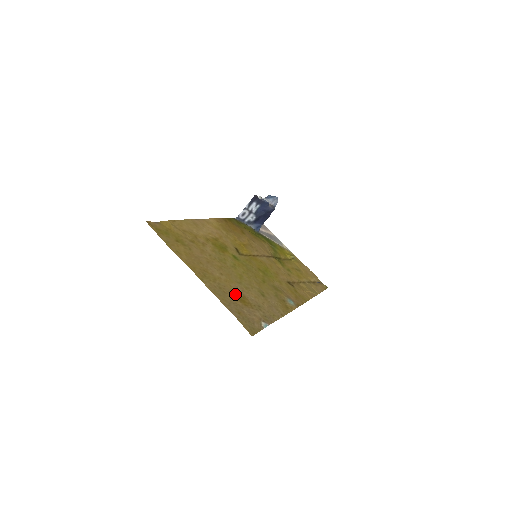
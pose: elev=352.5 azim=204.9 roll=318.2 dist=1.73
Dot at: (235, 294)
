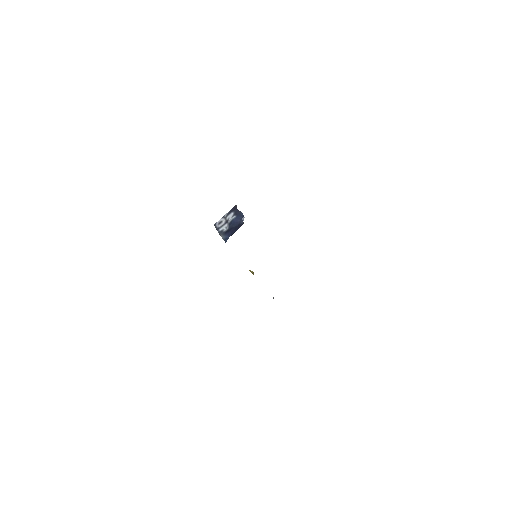
Dot at: occluded
